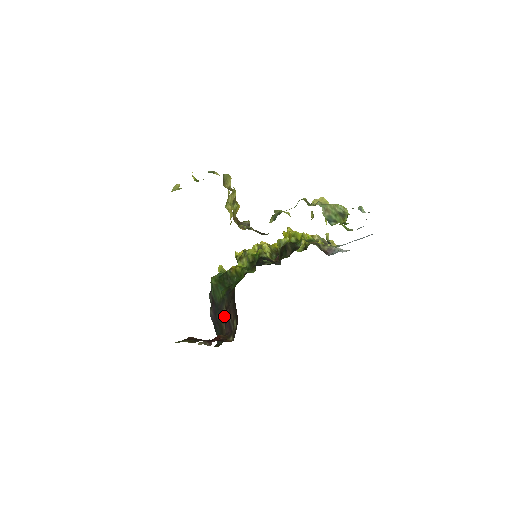
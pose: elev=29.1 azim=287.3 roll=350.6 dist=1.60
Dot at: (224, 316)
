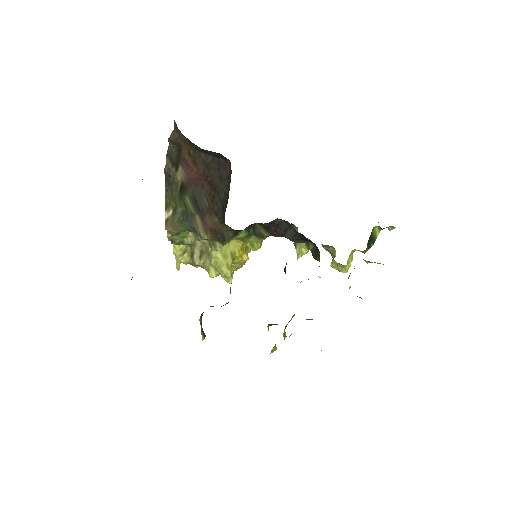
Dot at: occluded
